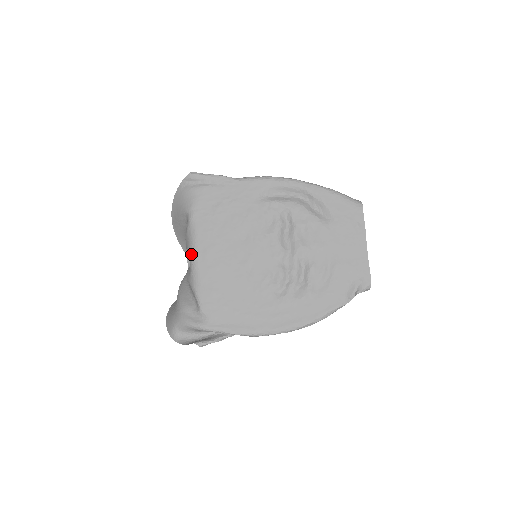
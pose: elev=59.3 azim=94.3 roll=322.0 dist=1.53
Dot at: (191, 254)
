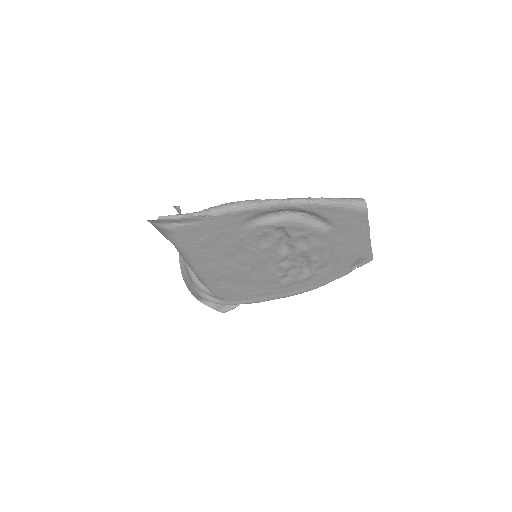
Dot at: (191, 269)
